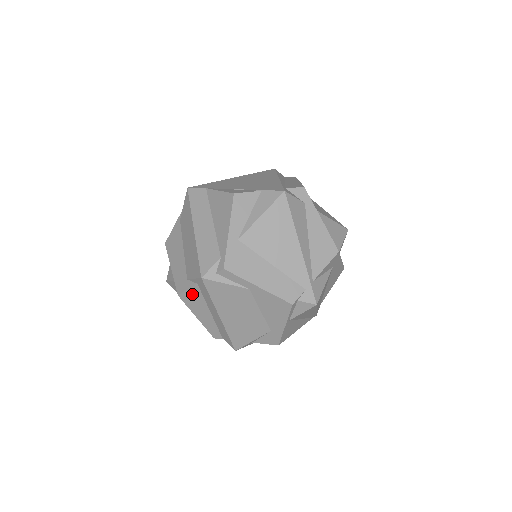
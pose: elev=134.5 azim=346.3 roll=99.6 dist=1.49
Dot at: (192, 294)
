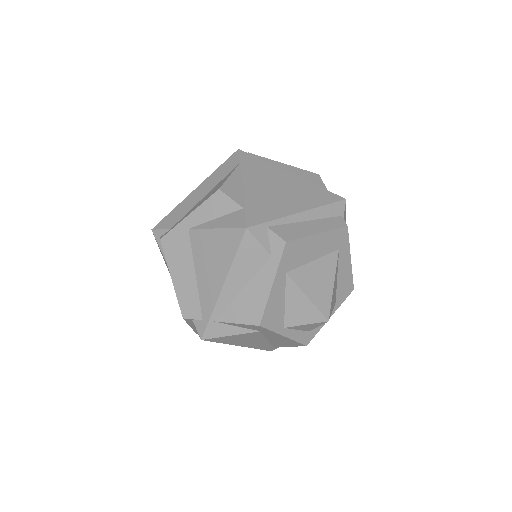
Dot at: occluded
